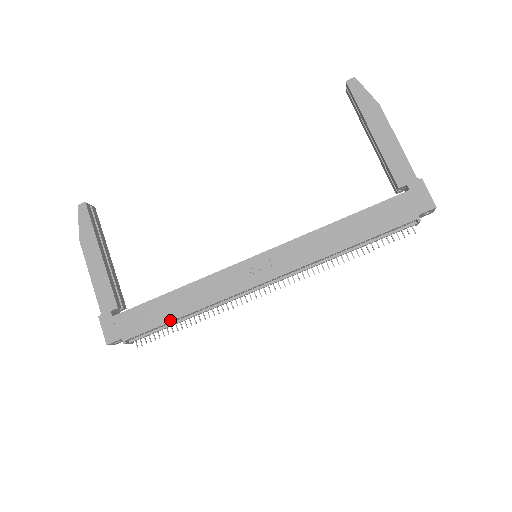
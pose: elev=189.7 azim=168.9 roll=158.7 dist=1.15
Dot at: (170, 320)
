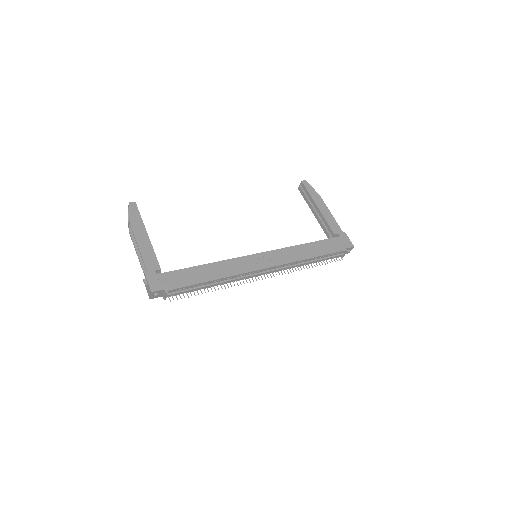
Dot at: (202, 282)
